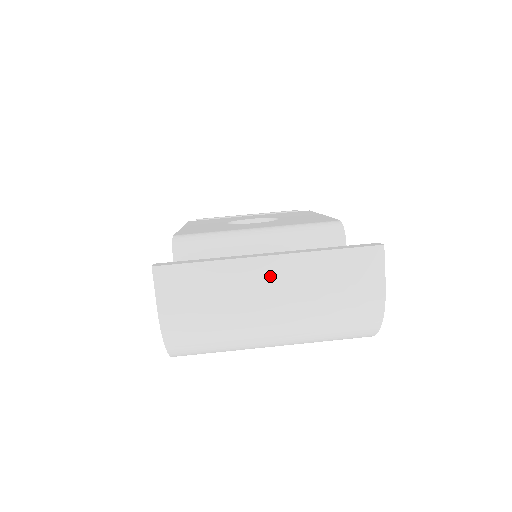
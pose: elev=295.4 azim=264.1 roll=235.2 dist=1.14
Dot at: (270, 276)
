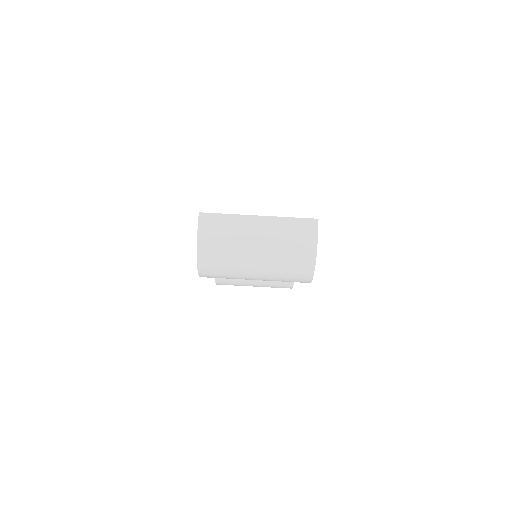
Dot at: (258, 226)
